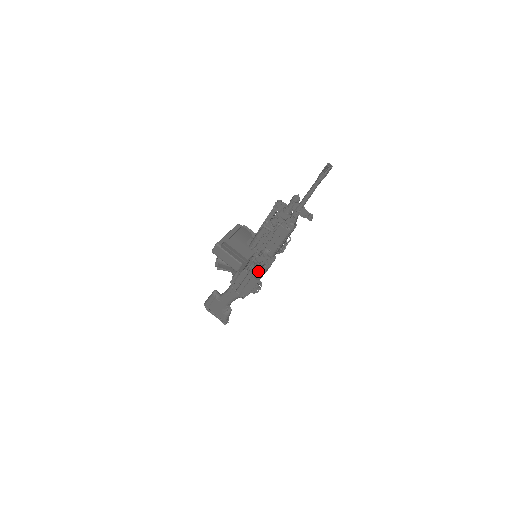
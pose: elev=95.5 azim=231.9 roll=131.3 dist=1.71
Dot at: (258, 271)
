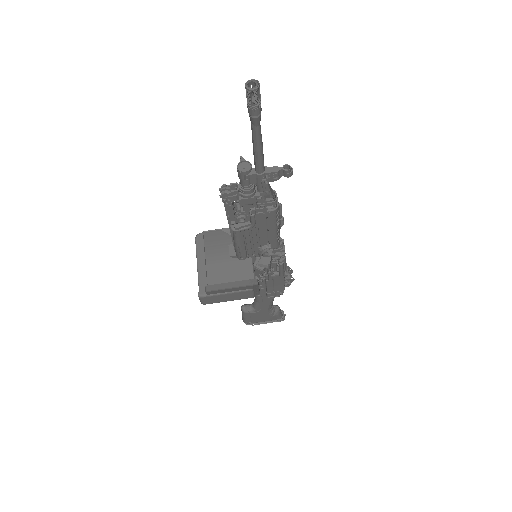
Dot at: (276, 270)
